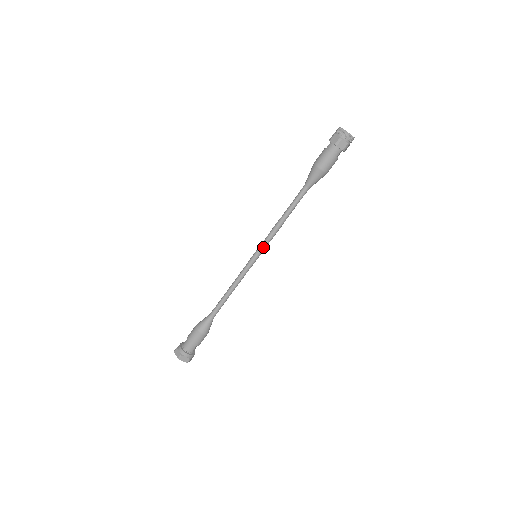
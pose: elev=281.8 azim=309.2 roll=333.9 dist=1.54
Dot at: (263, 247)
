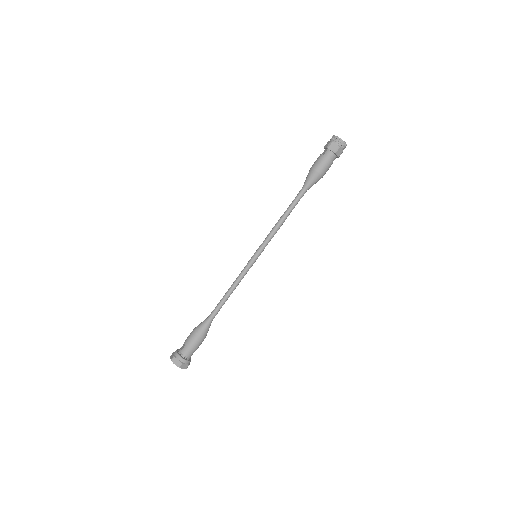
Dot at: (264, 247)
